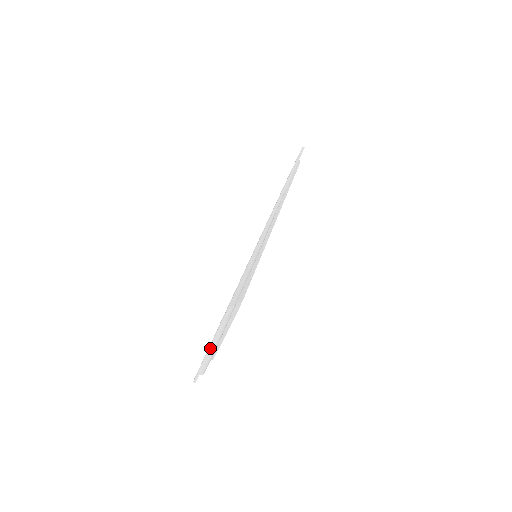
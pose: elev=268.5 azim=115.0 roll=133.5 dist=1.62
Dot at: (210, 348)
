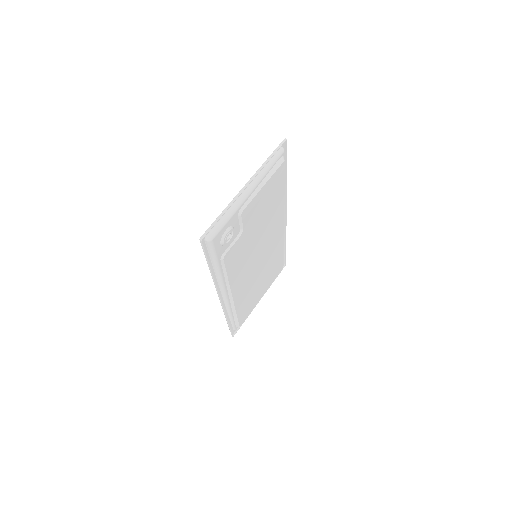
Dot at: (247, 184)
